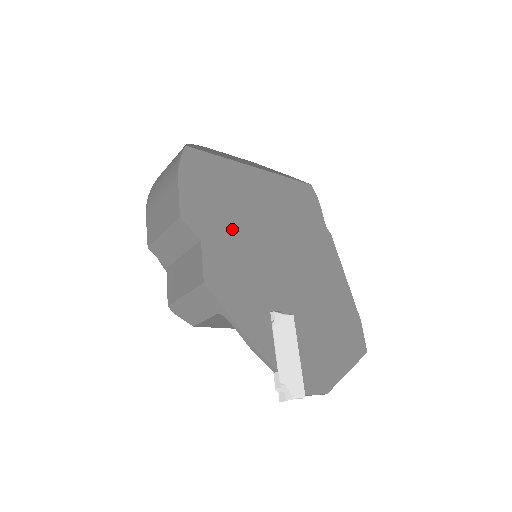
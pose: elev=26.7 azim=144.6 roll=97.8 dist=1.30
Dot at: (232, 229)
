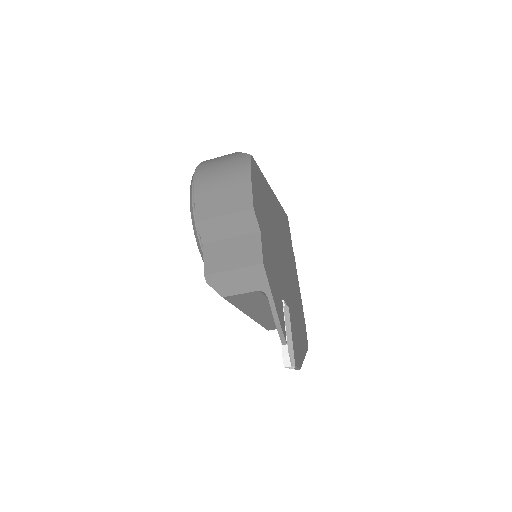
Dot at: (268, 230)
